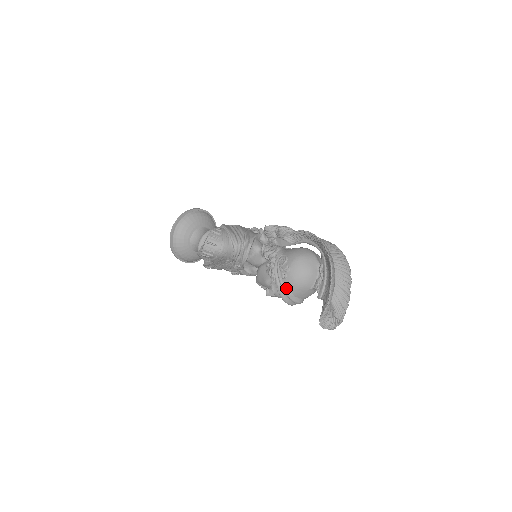
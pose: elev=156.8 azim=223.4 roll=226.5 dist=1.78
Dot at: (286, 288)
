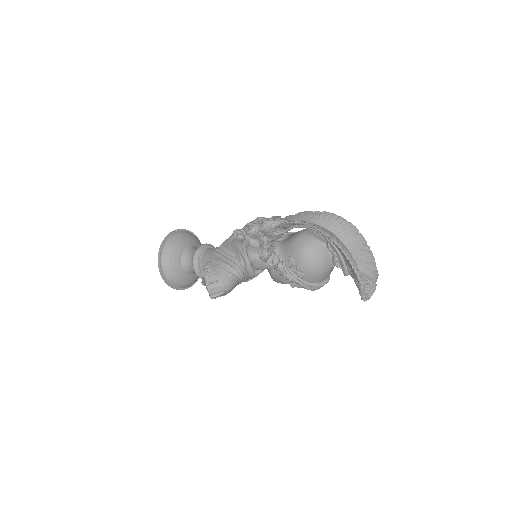
Dot at: (310, 283)
